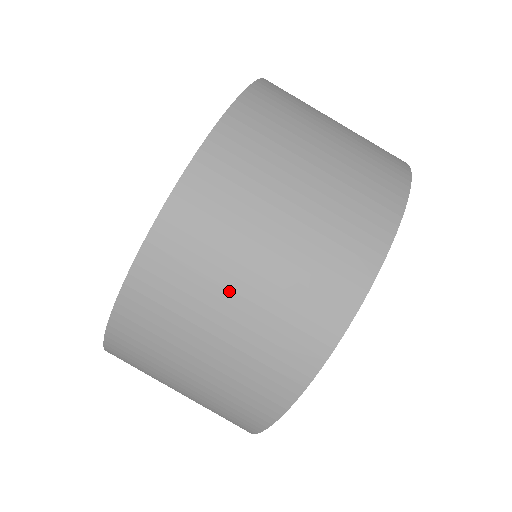
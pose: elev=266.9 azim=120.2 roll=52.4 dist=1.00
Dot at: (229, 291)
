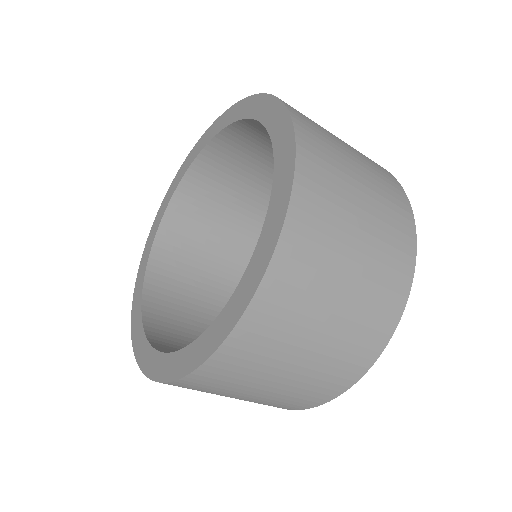
Dot at: occluded
